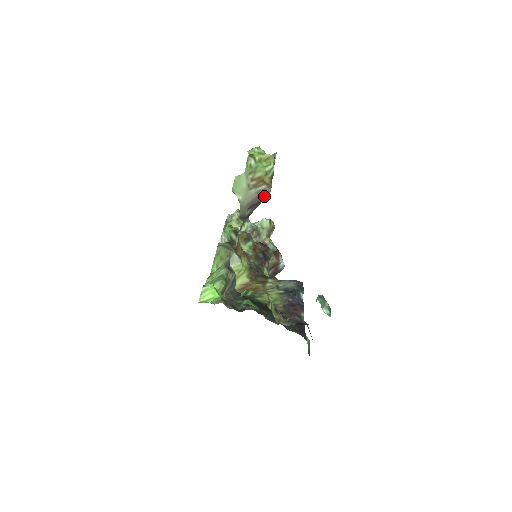
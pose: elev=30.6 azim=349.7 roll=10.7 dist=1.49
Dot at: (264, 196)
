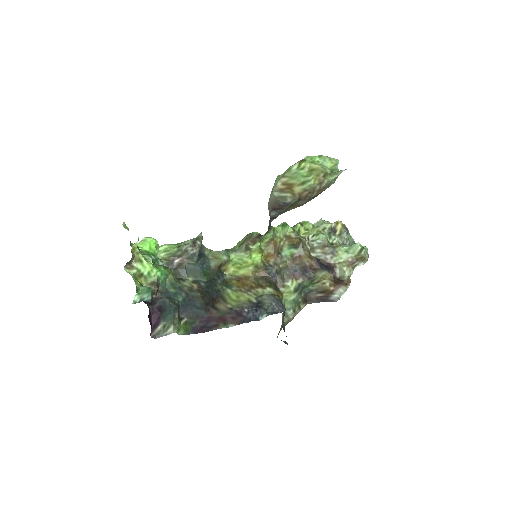
Dot at: (282, 203)
